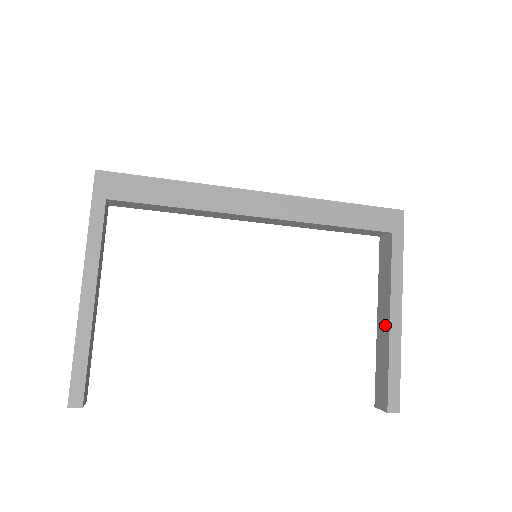
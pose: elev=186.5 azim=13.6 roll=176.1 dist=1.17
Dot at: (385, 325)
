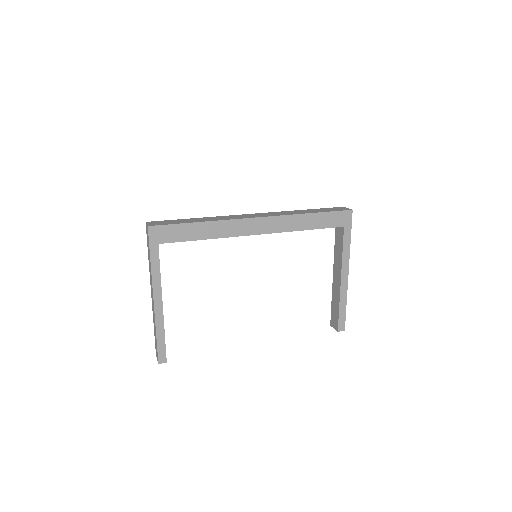
Dot at: (338, 282)
